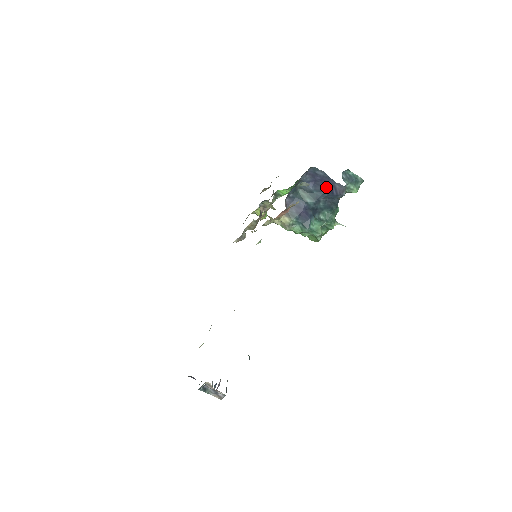
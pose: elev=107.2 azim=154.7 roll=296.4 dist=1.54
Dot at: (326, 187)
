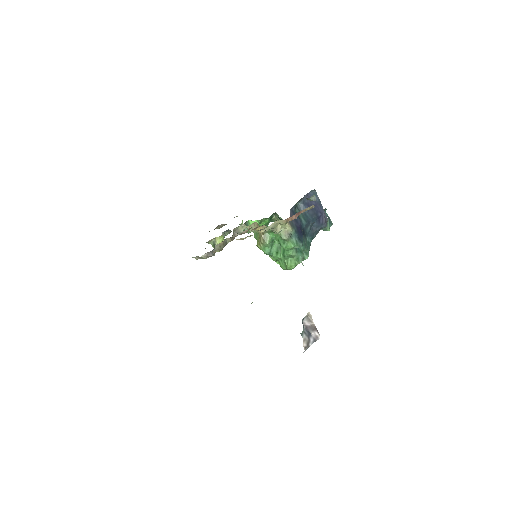
Dot at: (316, 214)
